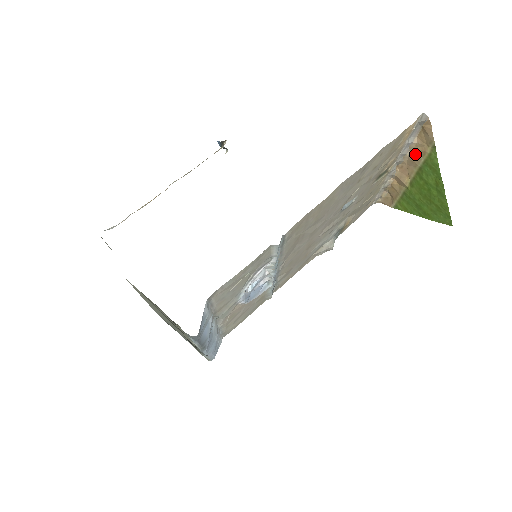
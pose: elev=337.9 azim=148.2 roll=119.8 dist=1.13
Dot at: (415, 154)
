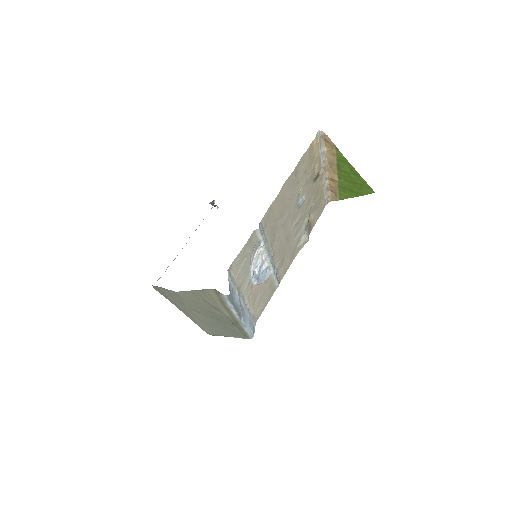
Dot at: (330, 157)
